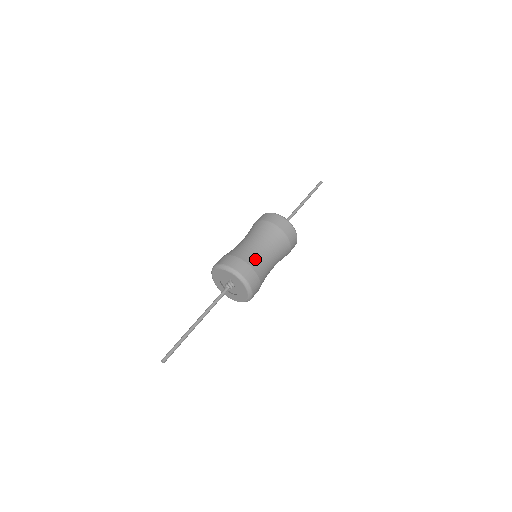
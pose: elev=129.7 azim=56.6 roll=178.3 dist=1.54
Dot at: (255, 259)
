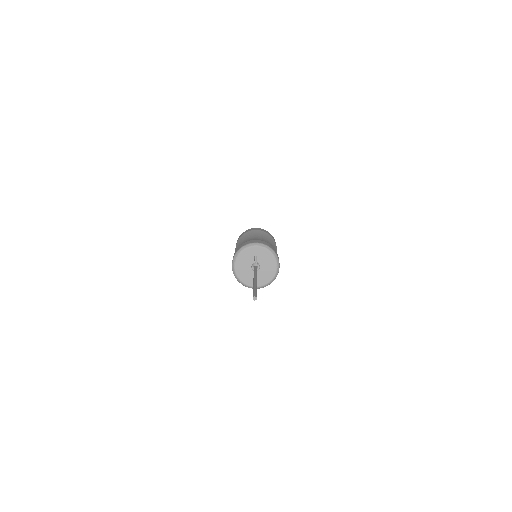
Dot at: occluded
